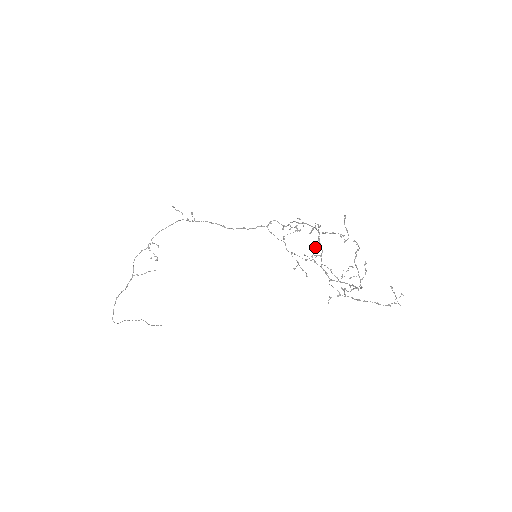
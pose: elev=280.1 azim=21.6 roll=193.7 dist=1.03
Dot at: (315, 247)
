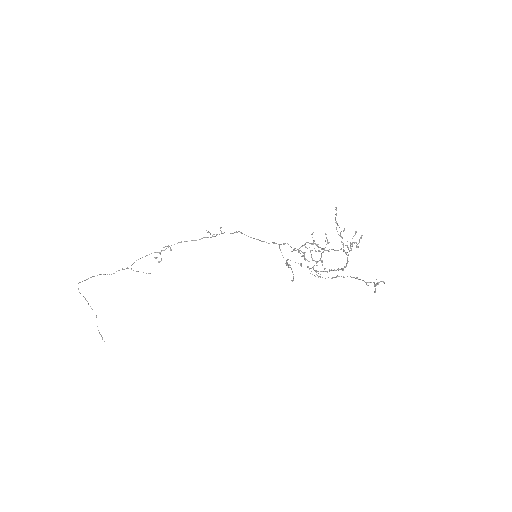
Dot at: occluded
